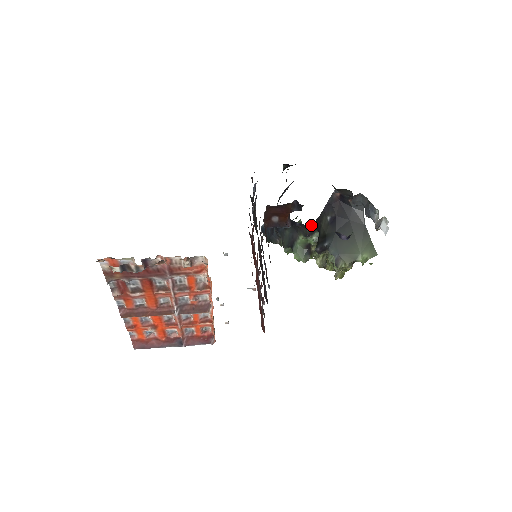
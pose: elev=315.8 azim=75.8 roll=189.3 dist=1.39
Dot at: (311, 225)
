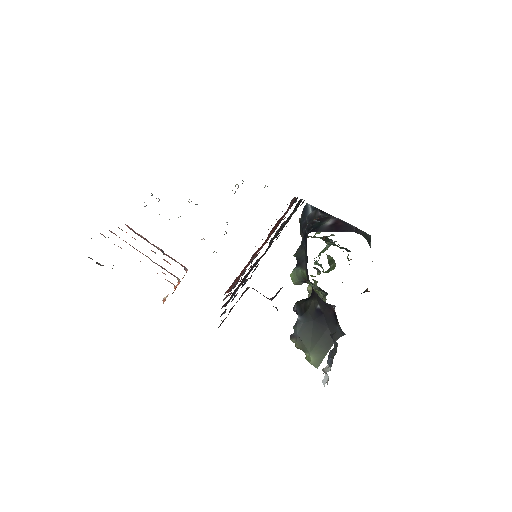
Dot at: occluded
